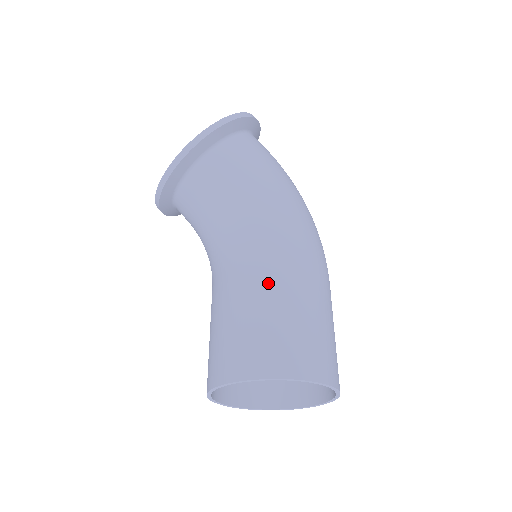
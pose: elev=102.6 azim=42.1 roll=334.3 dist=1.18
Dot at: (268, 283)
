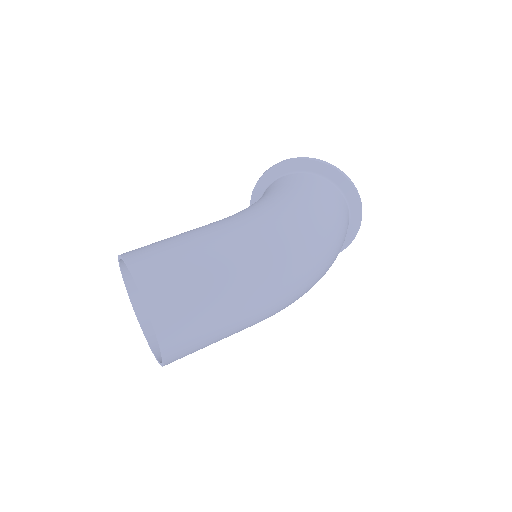
Dot at: (198, 228)
